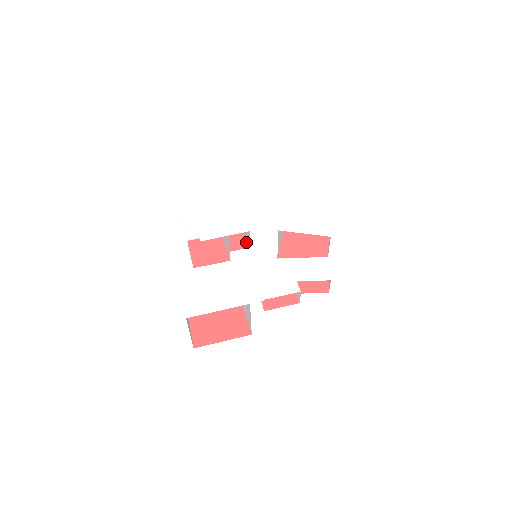
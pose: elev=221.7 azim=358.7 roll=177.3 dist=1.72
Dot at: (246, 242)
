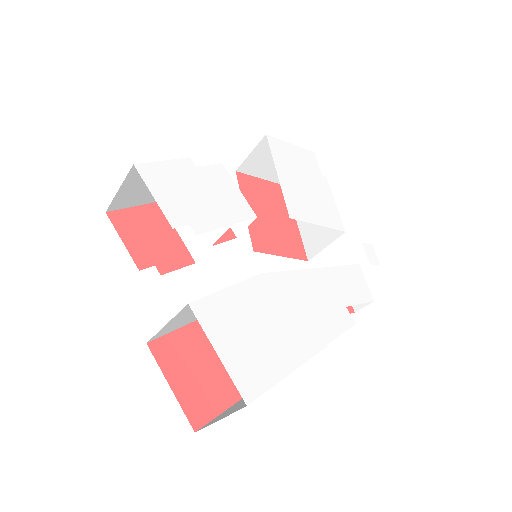
Dot at: occluded
